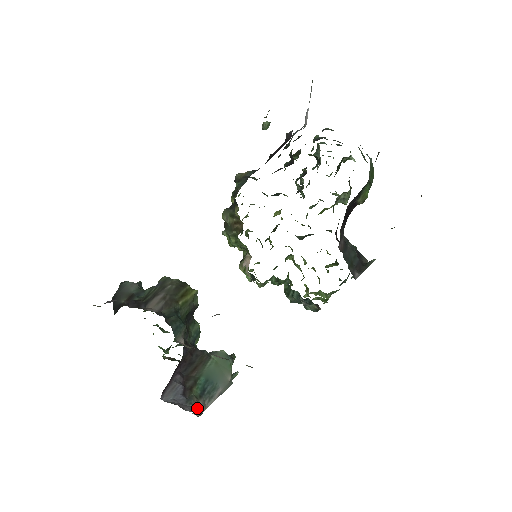
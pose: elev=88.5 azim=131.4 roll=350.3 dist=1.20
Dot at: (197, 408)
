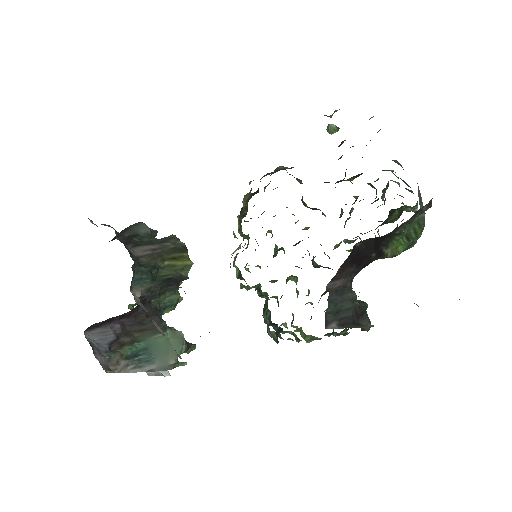
Dot at: (113, 364)
